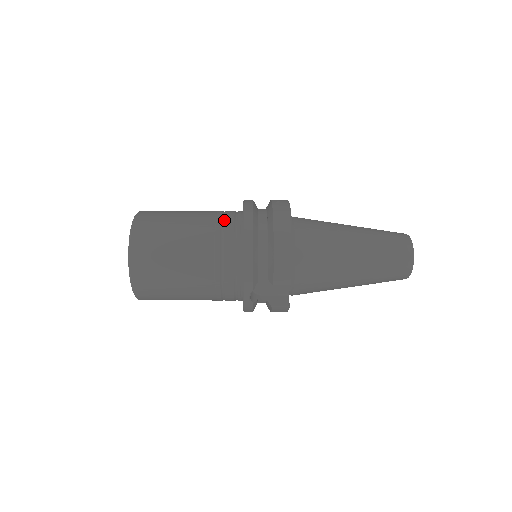
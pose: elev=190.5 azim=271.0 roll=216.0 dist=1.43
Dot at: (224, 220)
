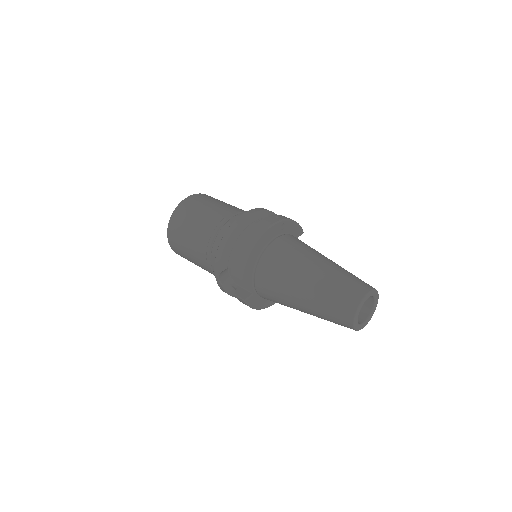
Dot at: (234, 216)
